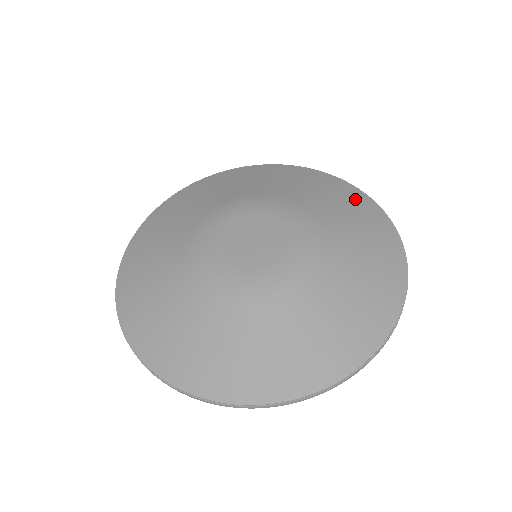
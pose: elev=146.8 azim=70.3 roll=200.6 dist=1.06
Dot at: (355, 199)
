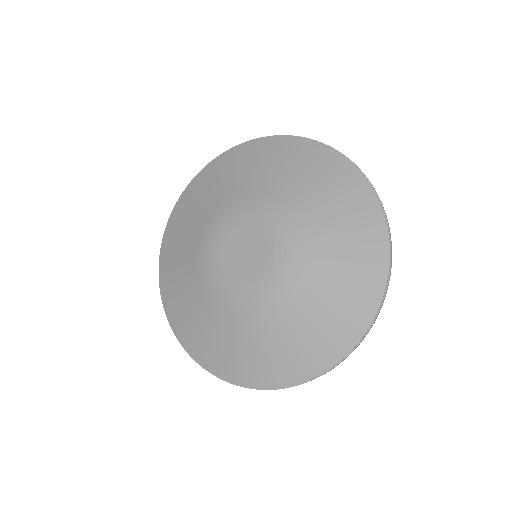
Dot at: (333, 170)
